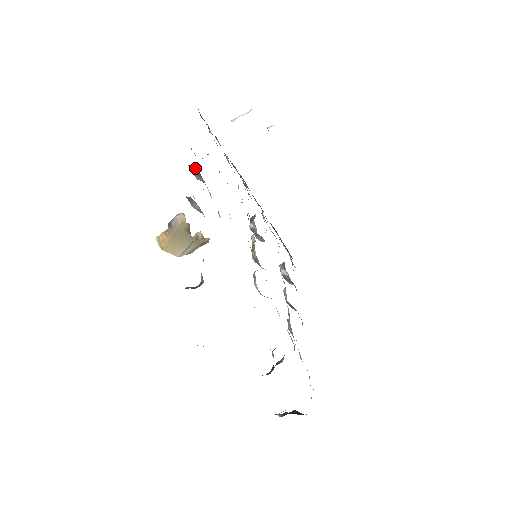
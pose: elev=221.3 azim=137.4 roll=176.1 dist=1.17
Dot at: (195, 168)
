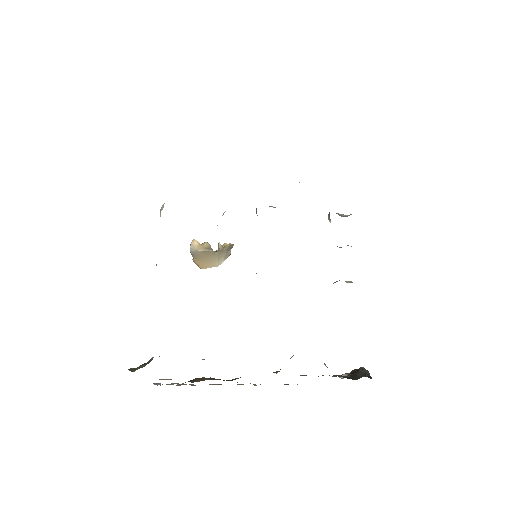
Dot at: occluded
